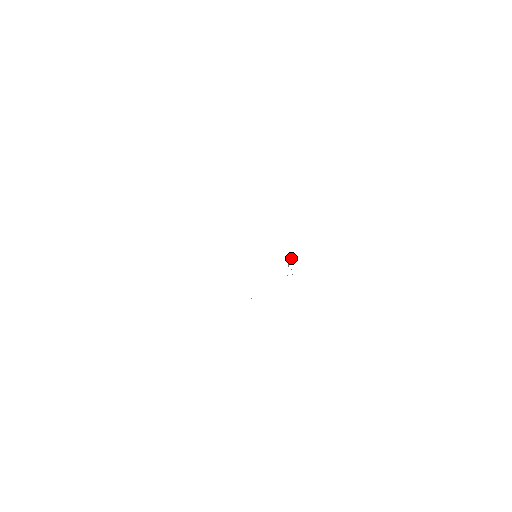
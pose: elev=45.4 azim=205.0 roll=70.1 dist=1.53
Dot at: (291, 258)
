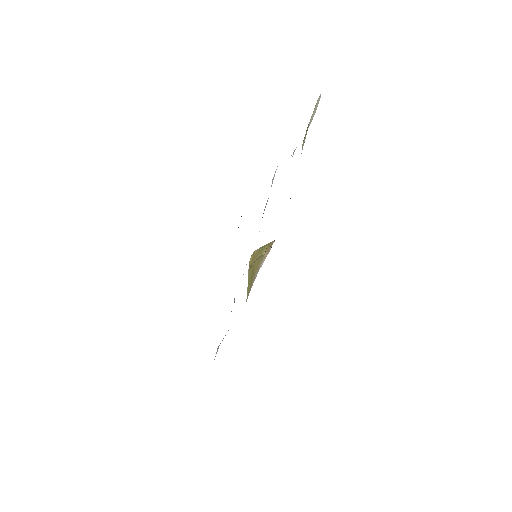
Dot at: (265, 249)
